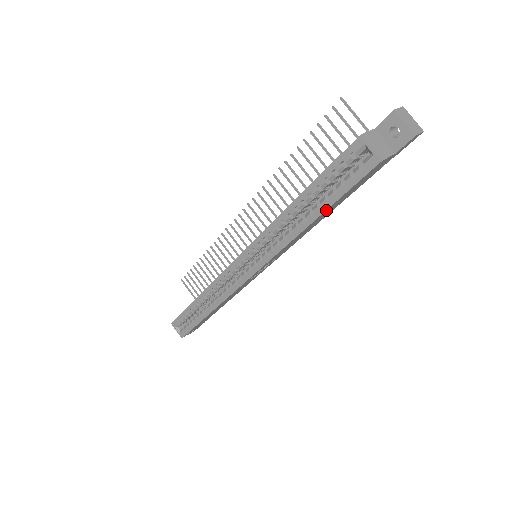
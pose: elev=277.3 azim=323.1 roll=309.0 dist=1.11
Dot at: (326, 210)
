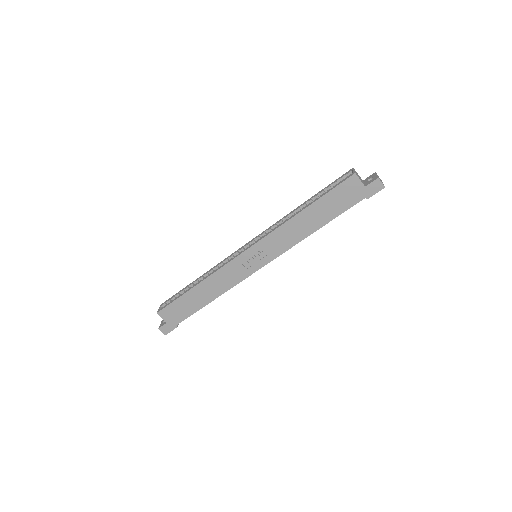
Dot at: (315, 202)
